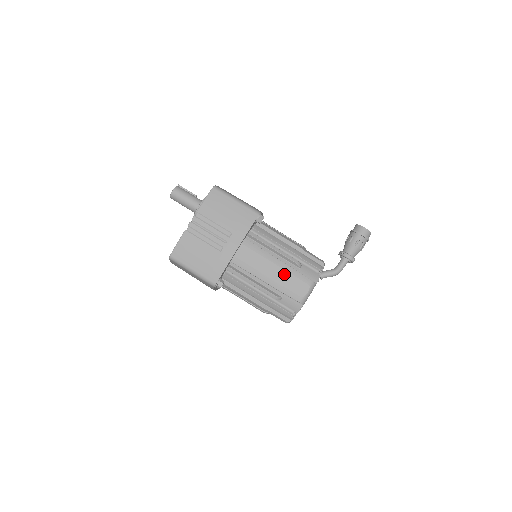
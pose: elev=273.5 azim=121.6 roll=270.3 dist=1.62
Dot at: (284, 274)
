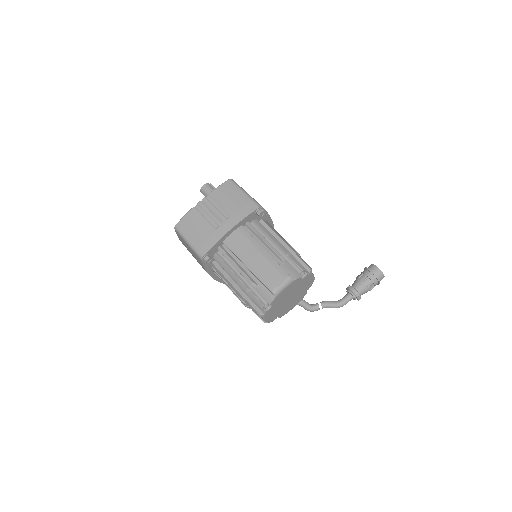
Dot at: (265, 263)
